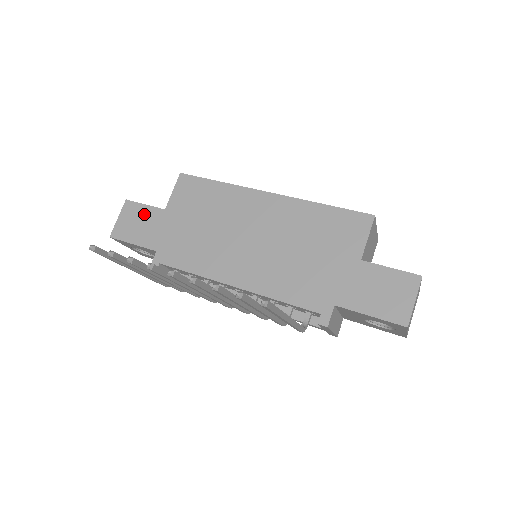
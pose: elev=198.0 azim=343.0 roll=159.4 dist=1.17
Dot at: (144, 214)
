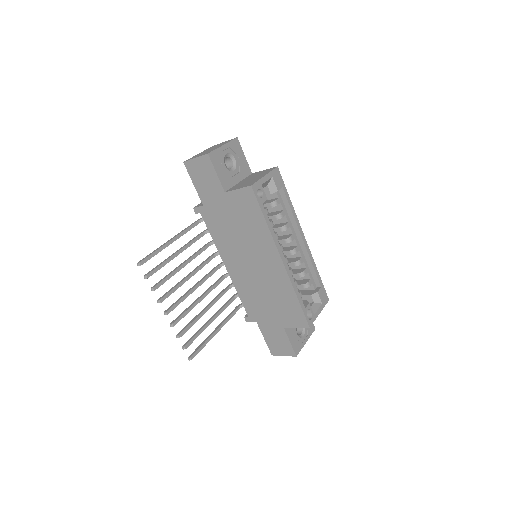
Dot at: (211, 178)
